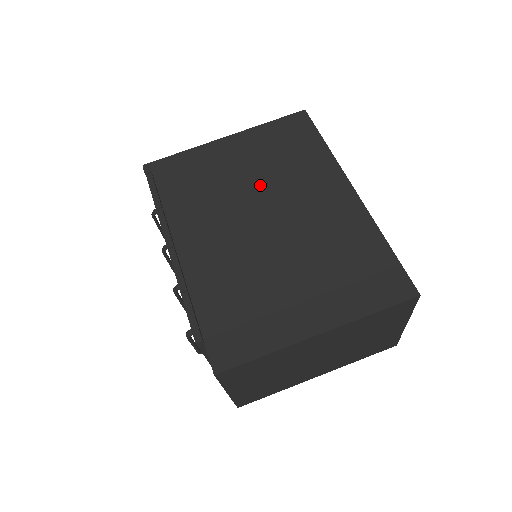
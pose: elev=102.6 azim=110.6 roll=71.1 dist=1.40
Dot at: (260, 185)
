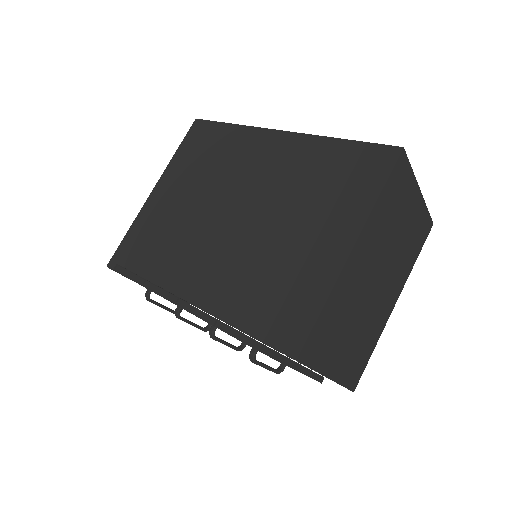
Dot at: (207, 195)
